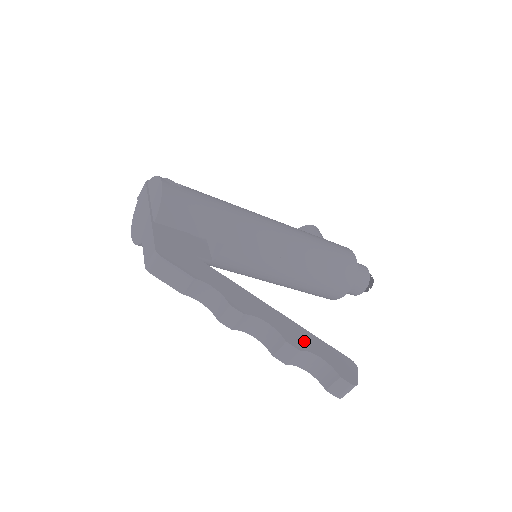
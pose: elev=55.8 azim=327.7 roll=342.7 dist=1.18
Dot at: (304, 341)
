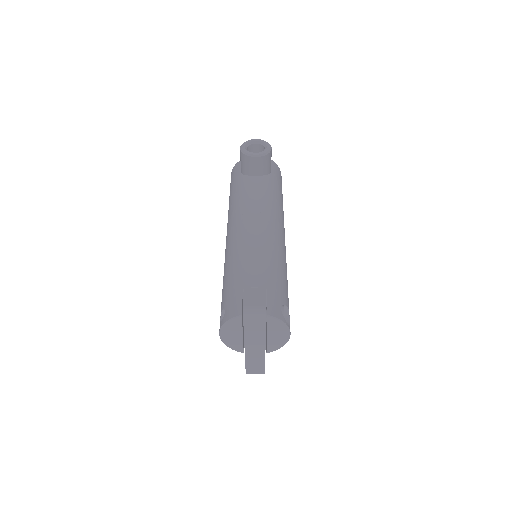
Dot at: occluded
